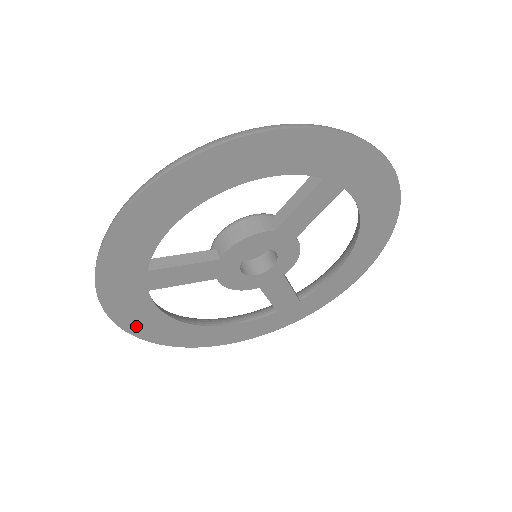
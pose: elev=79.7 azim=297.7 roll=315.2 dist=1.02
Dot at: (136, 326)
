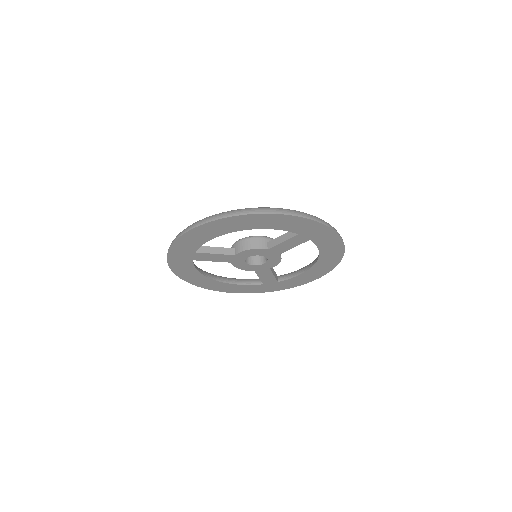
Dot at: (181, 273)
